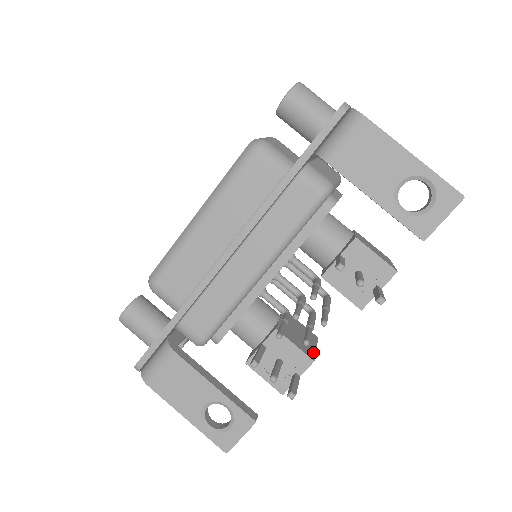
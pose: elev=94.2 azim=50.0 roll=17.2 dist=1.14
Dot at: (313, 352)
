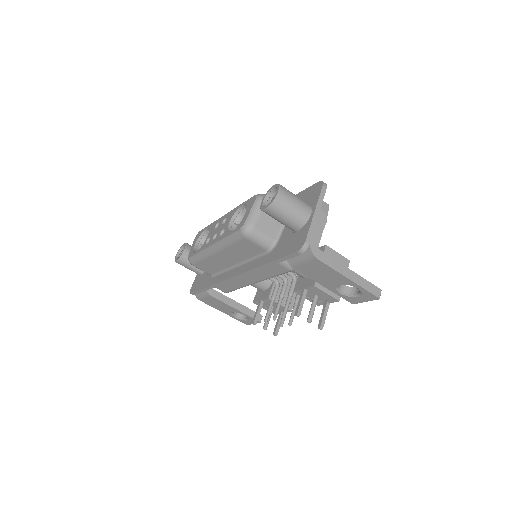
Dot at: (293, 301)
